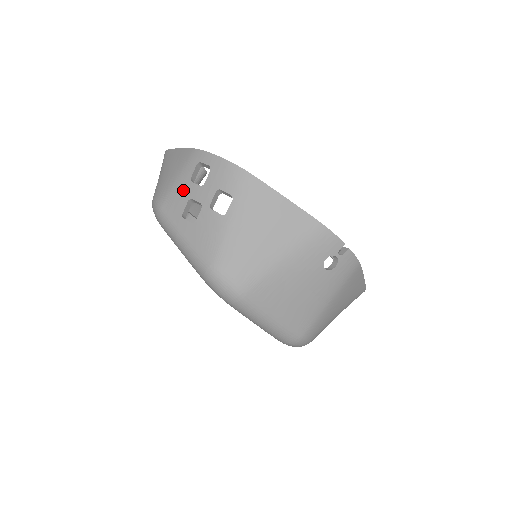
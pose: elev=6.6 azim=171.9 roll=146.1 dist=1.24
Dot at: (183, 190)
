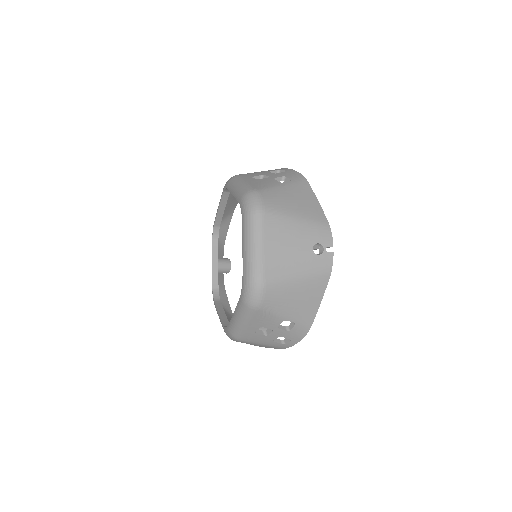
Dot at: (261, 173)
